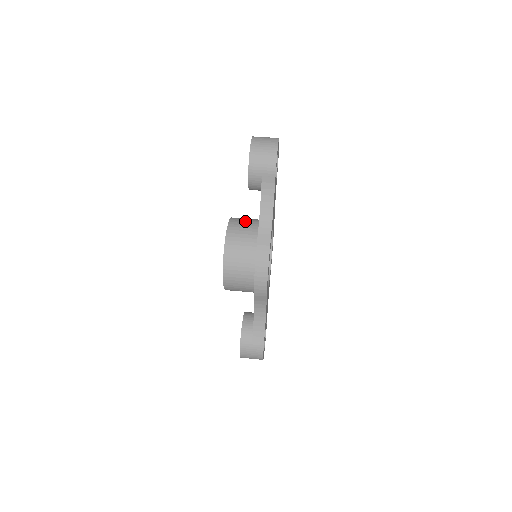
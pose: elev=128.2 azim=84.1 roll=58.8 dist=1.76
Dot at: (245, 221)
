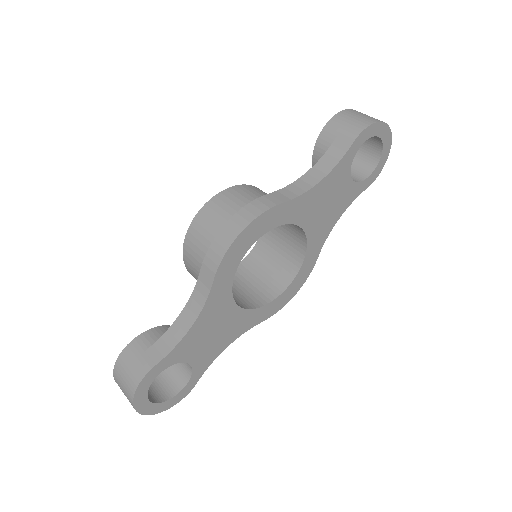
Dot at: occluded
